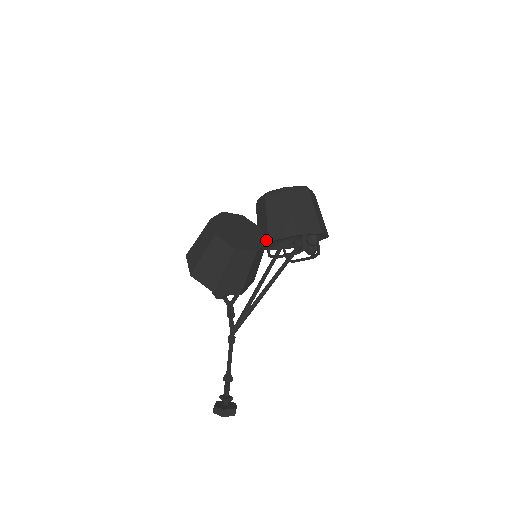
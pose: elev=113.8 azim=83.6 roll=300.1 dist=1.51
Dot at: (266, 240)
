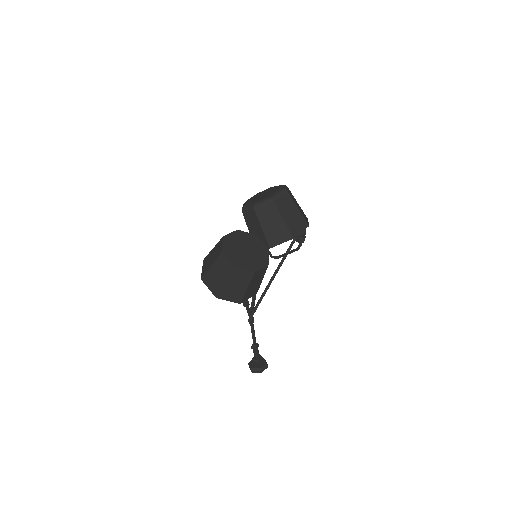
Dot at: (267, 247)
